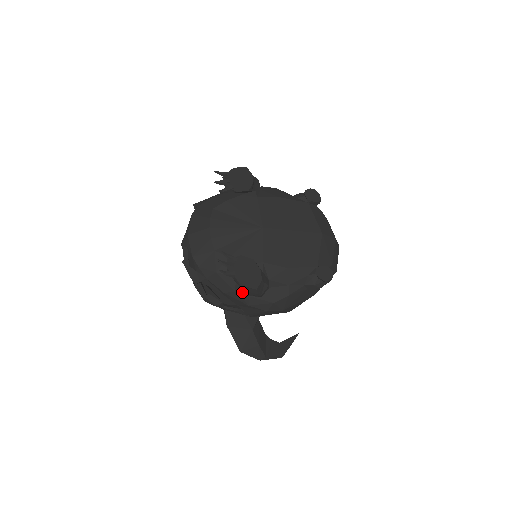
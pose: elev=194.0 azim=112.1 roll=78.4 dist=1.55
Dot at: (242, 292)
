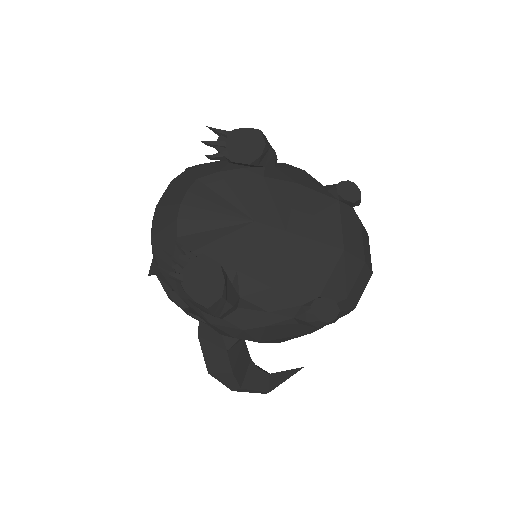
Dot at: occluded
